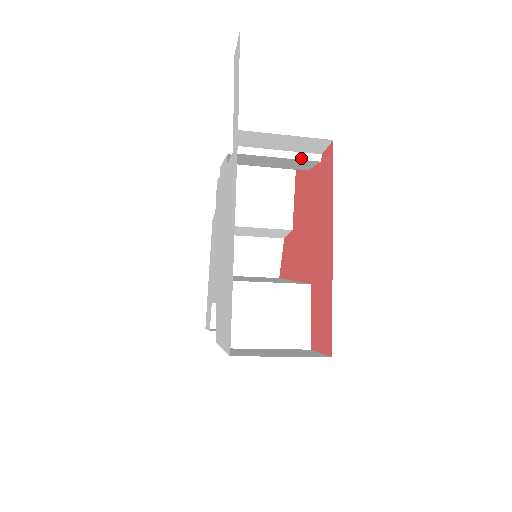
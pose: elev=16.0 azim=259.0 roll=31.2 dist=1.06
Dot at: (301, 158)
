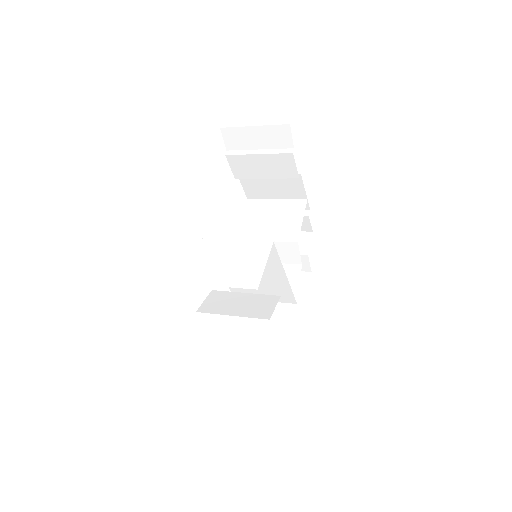
Dot at: (277, 152)
